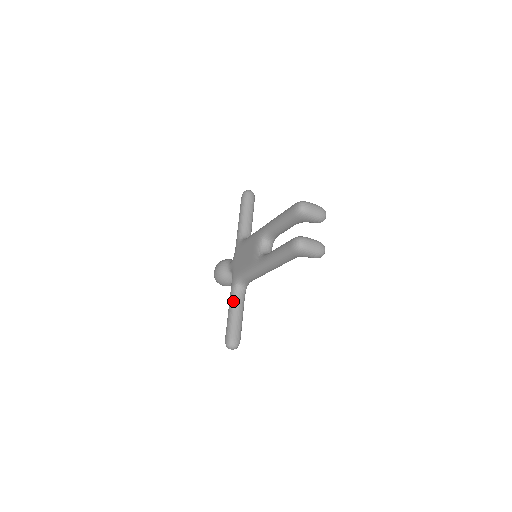
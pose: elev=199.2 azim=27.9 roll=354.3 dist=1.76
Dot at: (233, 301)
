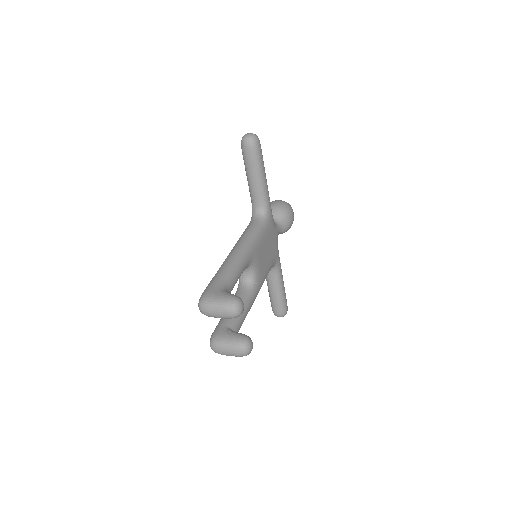
Dot at: (266, 278)
